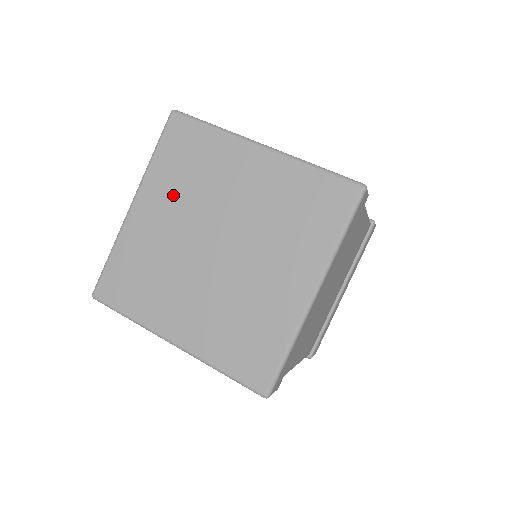
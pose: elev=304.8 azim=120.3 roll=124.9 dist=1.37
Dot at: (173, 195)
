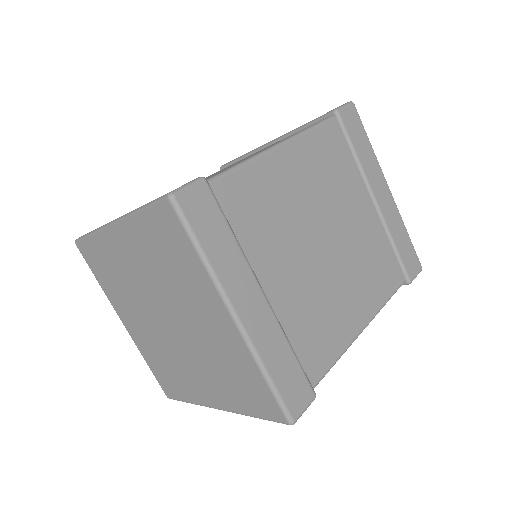
Dot at: (147, 259)
